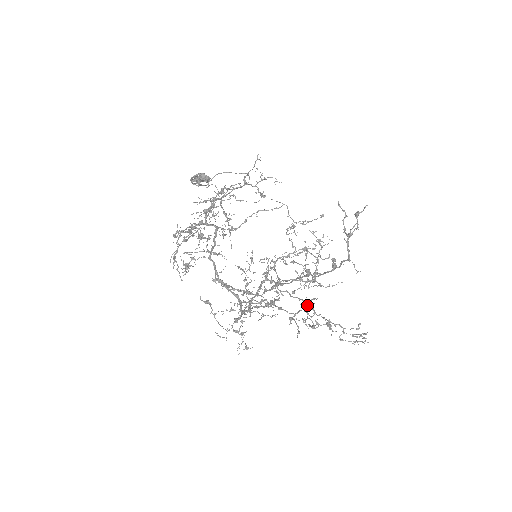
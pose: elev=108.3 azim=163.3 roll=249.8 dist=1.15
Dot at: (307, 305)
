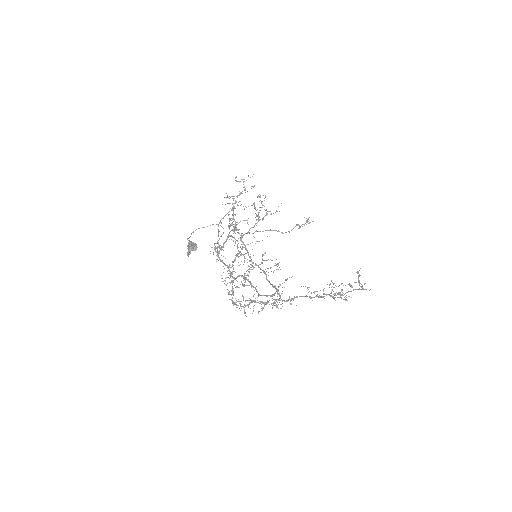
Dot at: occluded
